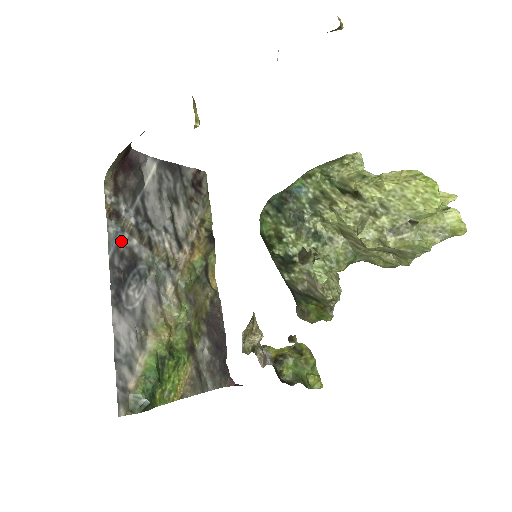
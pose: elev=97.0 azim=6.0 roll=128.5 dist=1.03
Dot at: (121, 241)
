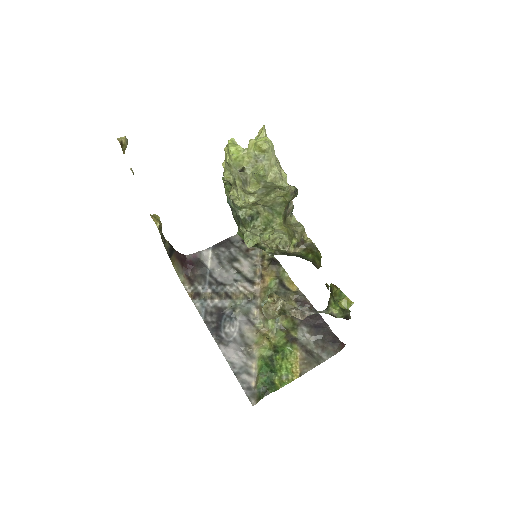
Dot at: (207, 306)
